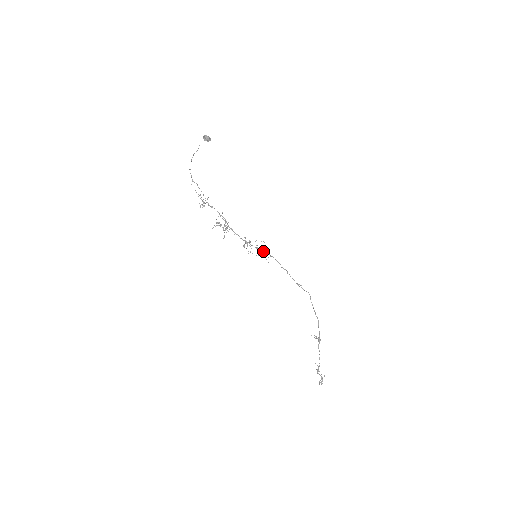
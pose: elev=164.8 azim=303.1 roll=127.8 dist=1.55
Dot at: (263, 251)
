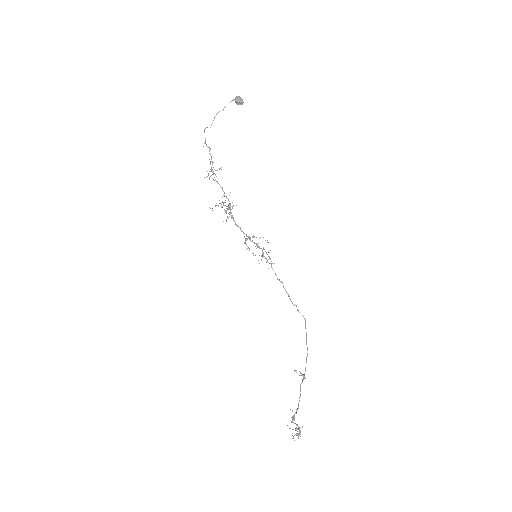
Dot at: (263, 253)
